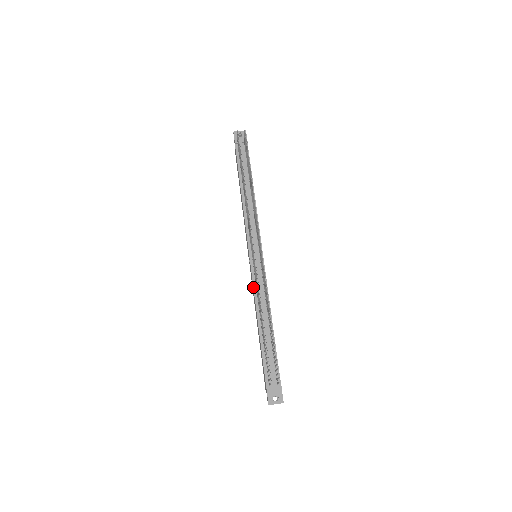
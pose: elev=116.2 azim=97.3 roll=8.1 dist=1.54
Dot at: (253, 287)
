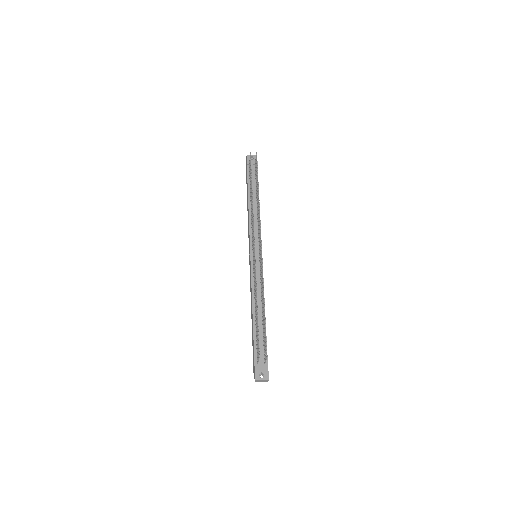
Dot at: (251, 280)
